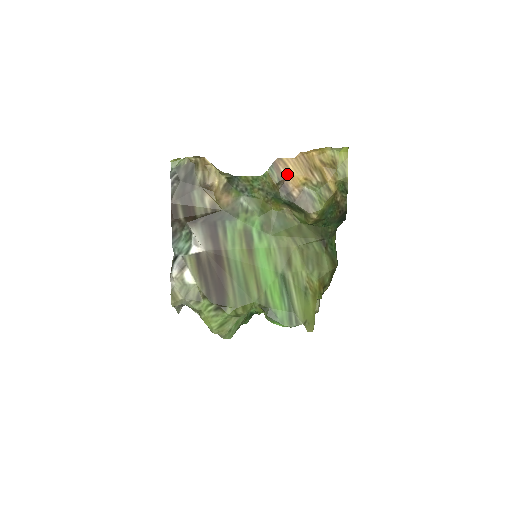
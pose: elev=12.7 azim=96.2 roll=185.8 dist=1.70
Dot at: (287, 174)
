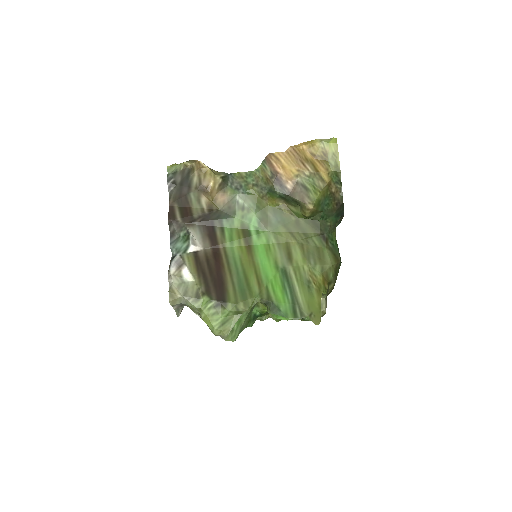
Dot at: (279, 168)
